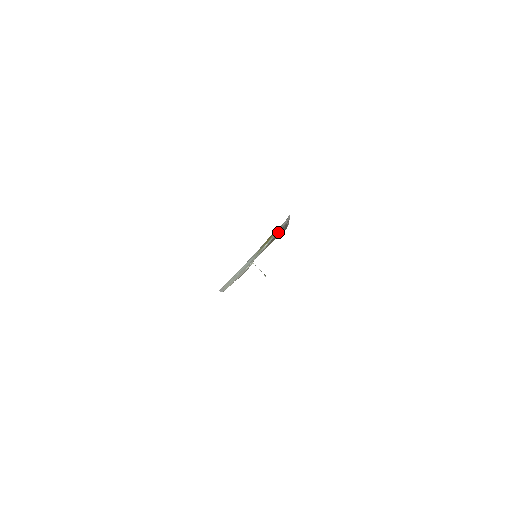
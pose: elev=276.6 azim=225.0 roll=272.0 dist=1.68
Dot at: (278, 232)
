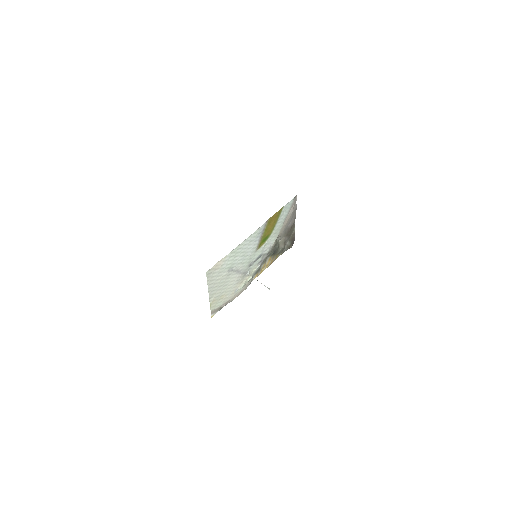
Dot at: (282, 239)
